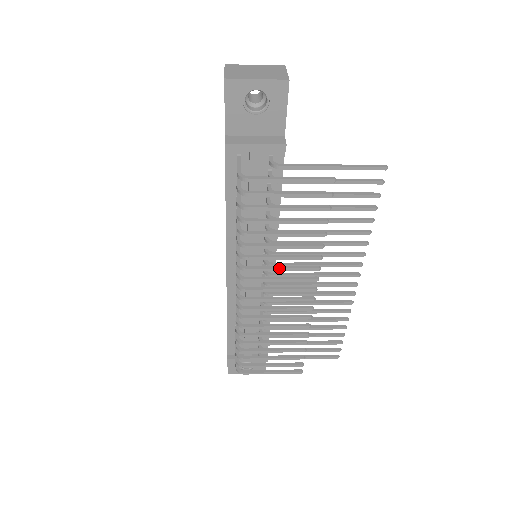
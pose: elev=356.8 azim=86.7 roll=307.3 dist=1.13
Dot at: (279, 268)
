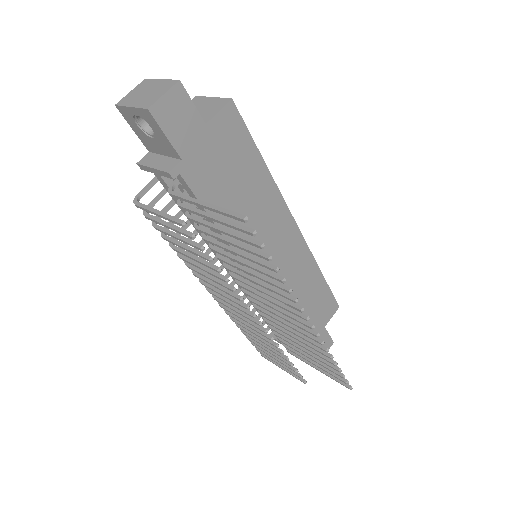
Dot at: (212, 284)
